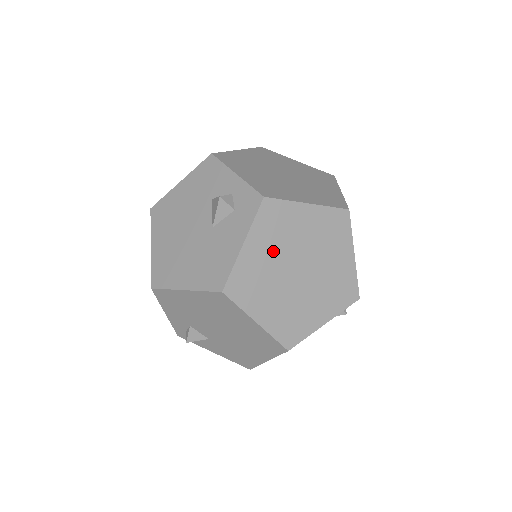
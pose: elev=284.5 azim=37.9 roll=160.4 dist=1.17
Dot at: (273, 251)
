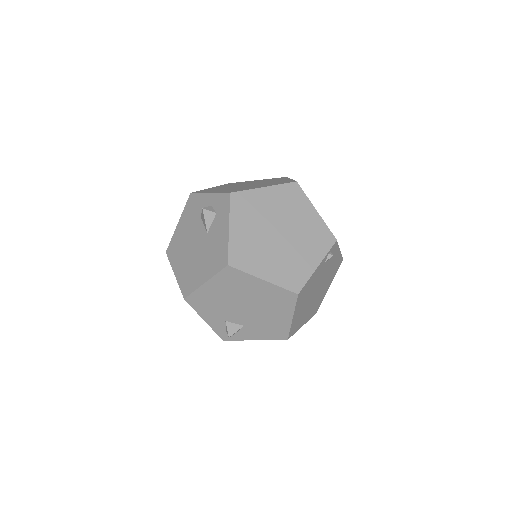
Dot at: (253, 226)
